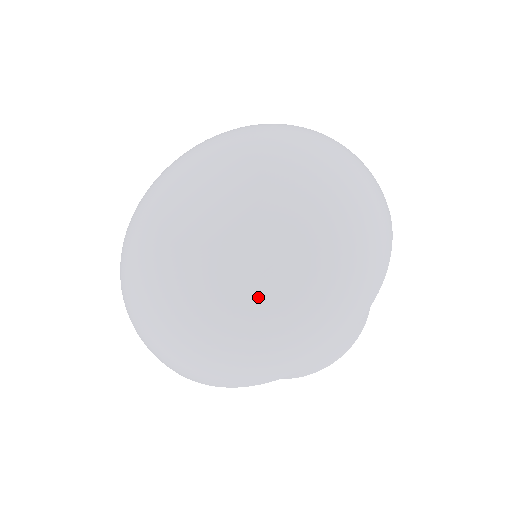
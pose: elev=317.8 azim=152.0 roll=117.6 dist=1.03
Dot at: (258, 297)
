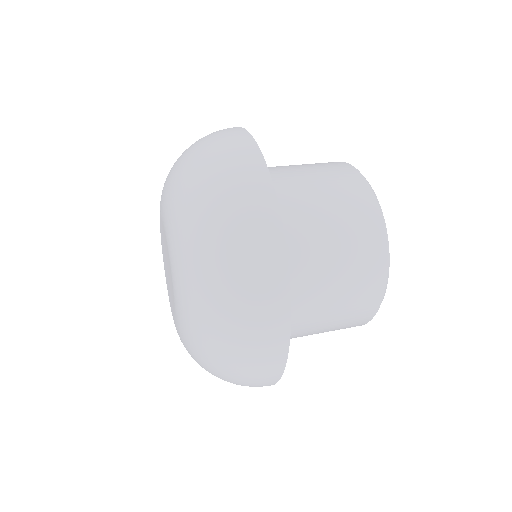
Dot at: occluded
